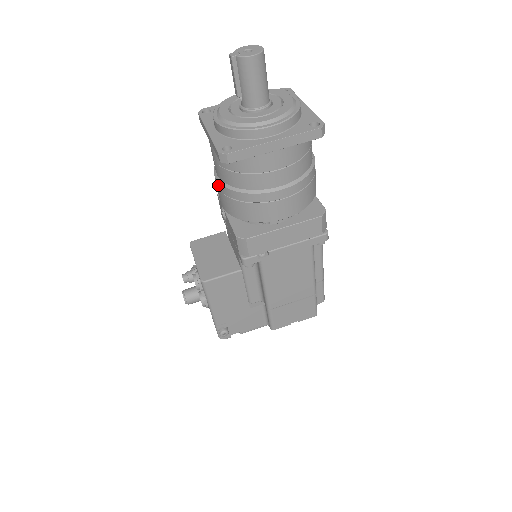
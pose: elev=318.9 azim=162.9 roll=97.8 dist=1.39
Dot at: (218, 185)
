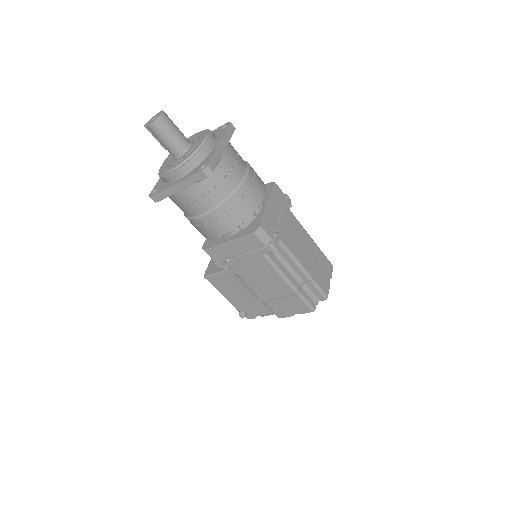
Dot at: occluded
